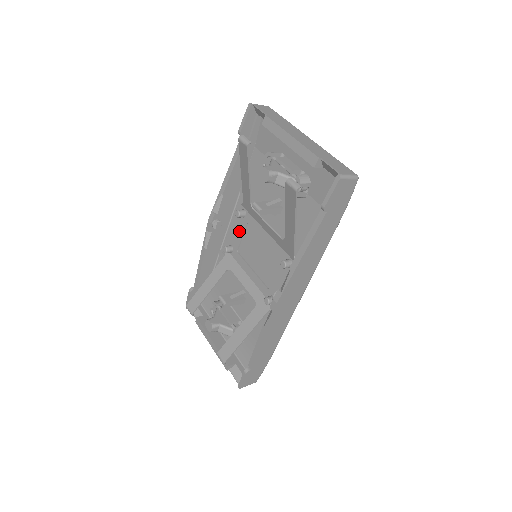
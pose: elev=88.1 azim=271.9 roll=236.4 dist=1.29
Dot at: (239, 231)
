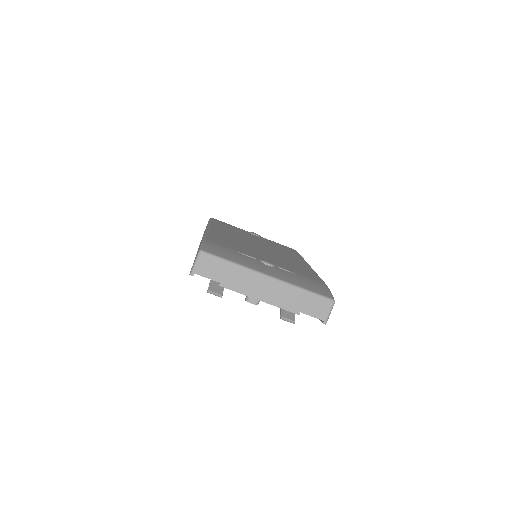
Dot at: occluded
